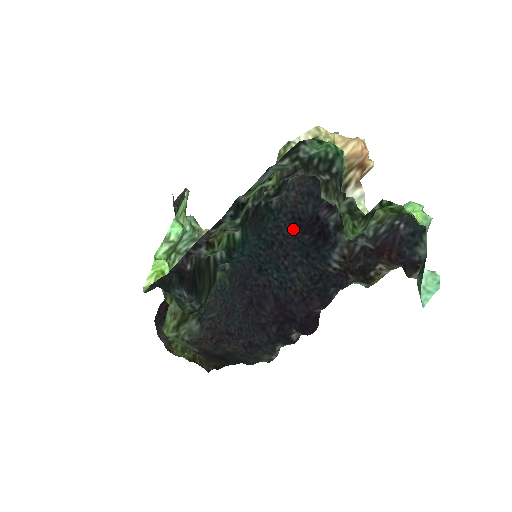
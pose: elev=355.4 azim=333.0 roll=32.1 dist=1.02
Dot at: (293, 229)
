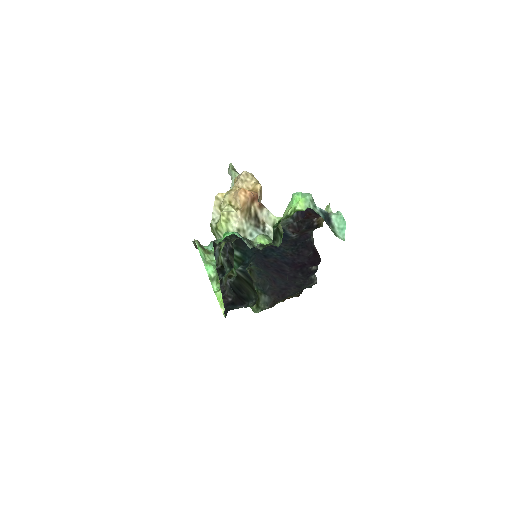
Dot at: occluded
